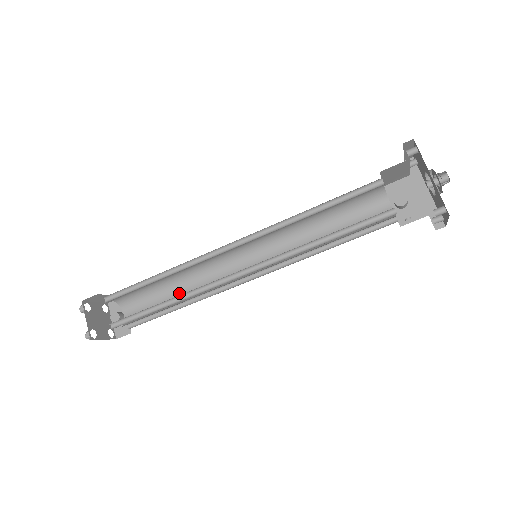
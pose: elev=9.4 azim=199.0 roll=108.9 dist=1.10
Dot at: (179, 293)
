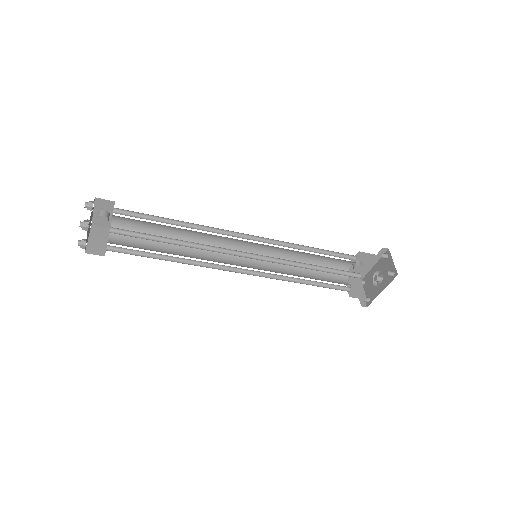
Dot at: (176, 232)
